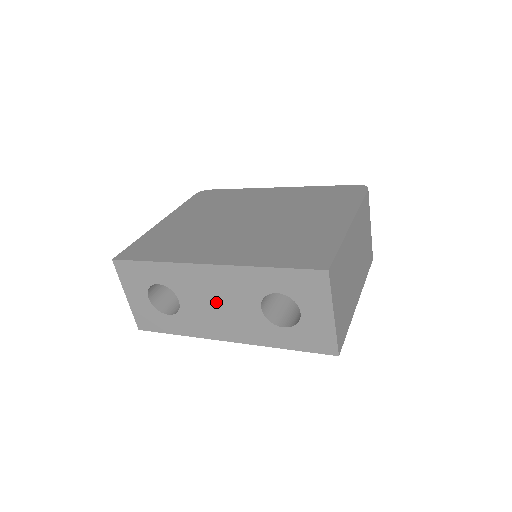
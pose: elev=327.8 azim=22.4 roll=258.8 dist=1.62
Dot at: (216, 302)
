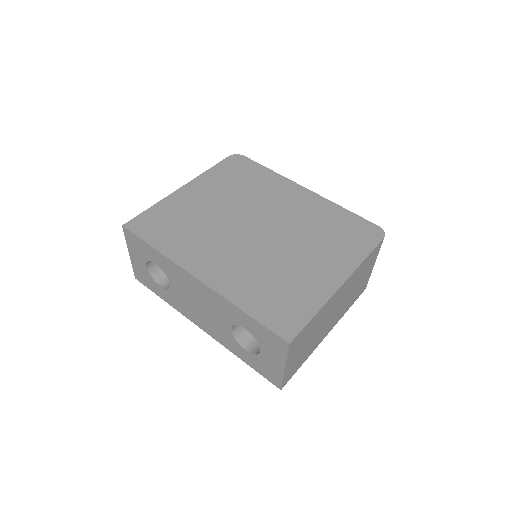
Dot at: (198, 303)
